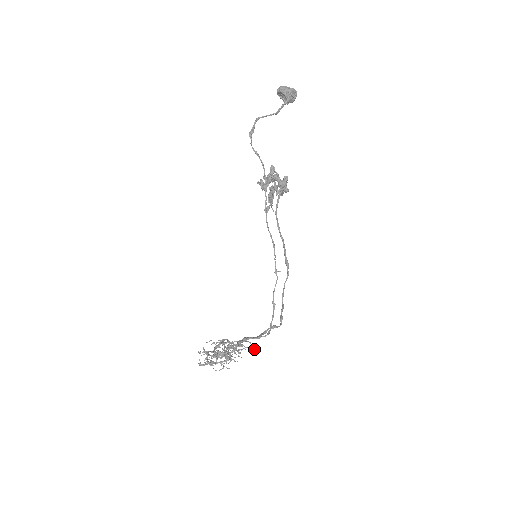
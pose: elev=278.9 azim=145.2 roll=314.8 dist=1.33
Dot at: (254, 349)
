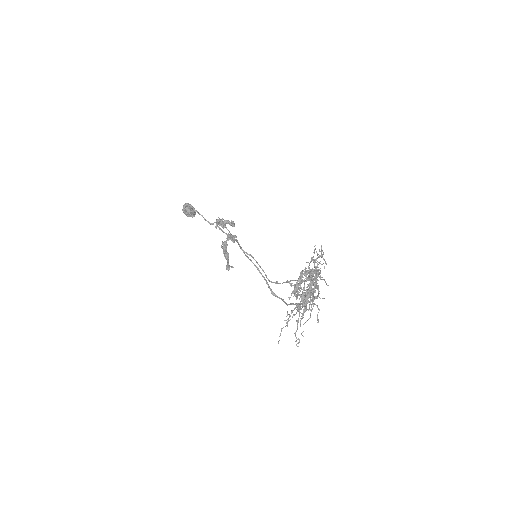
Dot at: (324, 280)
